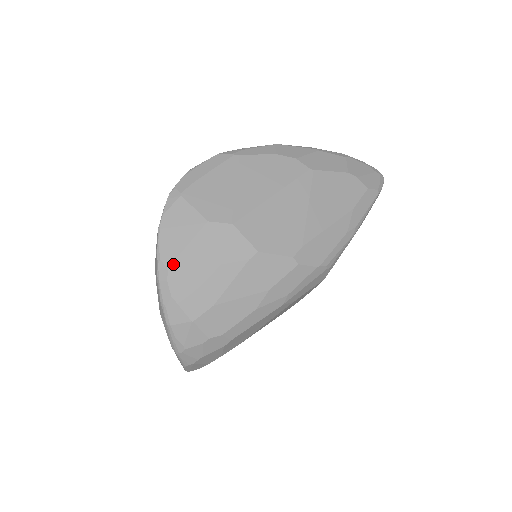
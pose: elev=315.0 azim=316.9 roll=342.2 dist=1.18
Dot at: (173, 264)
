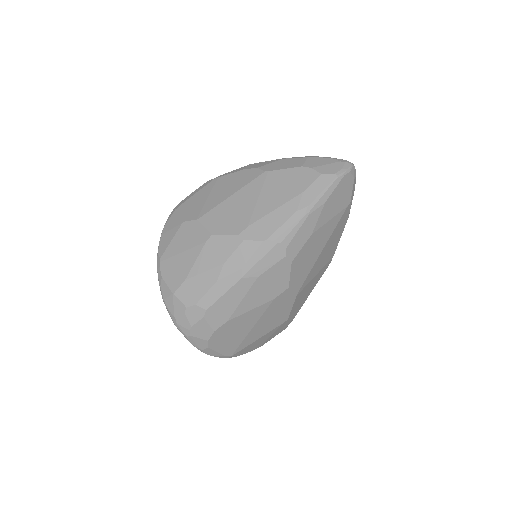
Dot at: (163, 255)
